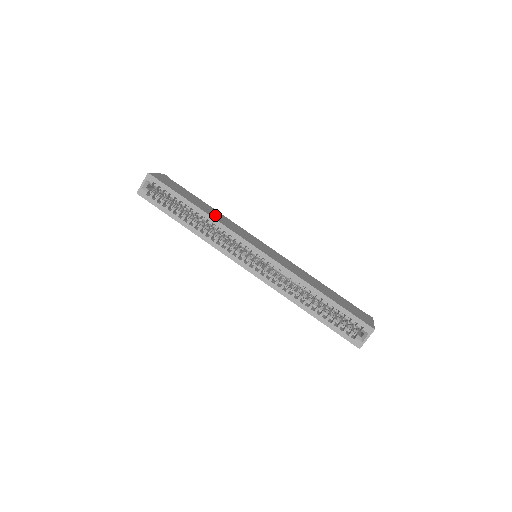
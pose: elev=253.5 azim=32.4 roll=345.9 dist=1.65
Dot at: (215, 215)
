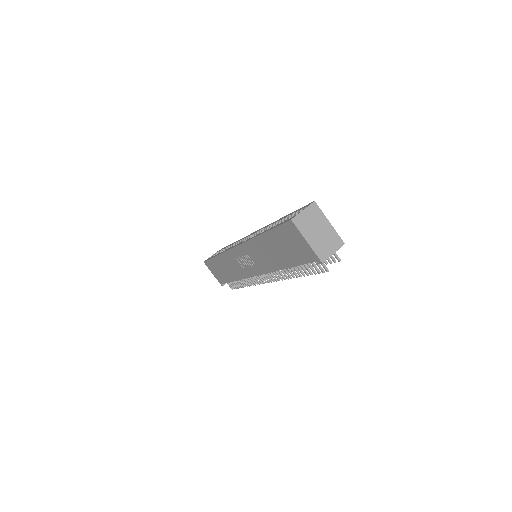
Dot at: occluded
